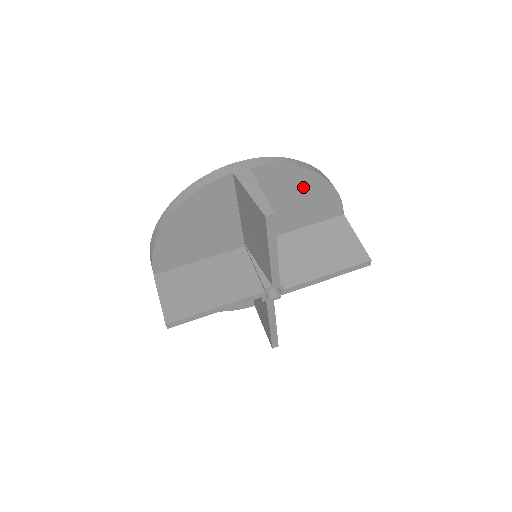
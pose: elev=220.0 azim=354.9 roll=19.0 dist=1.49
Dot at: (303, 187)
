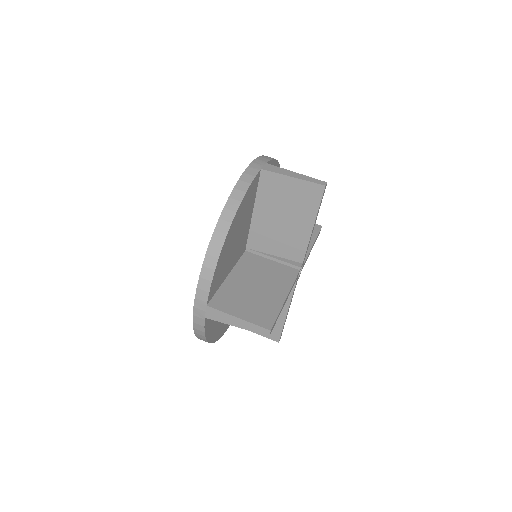
Dot at: occluded
